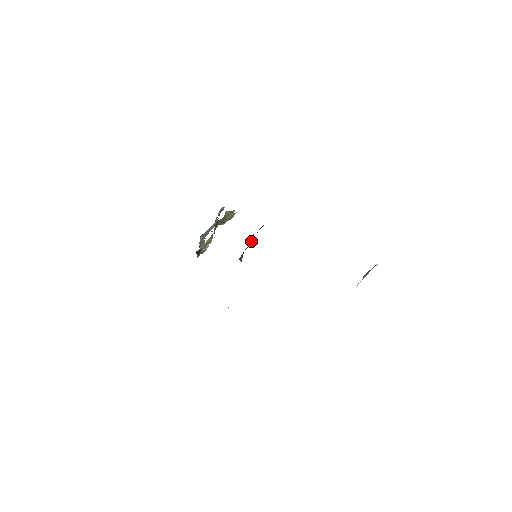
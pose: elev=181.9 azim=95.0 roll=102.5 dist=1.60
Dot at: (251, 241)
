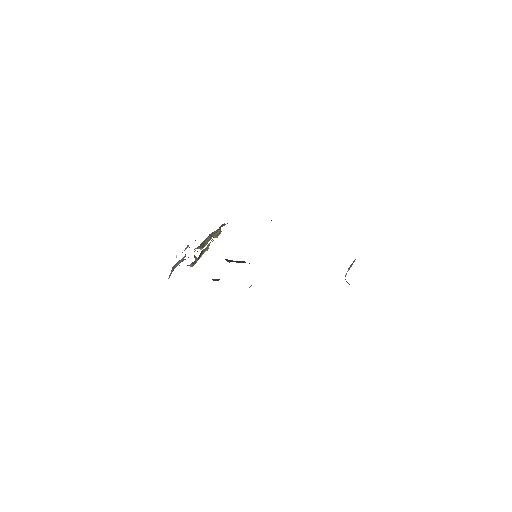
Dot at: occluded
